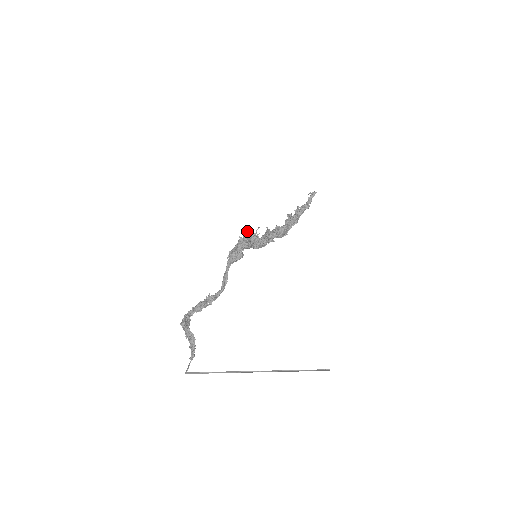
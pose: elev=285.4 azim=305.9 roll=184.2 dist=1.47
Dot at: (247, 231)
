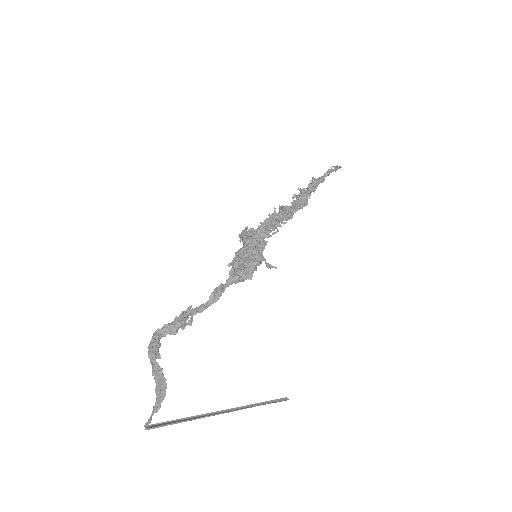
Dot at: (260, 228)
